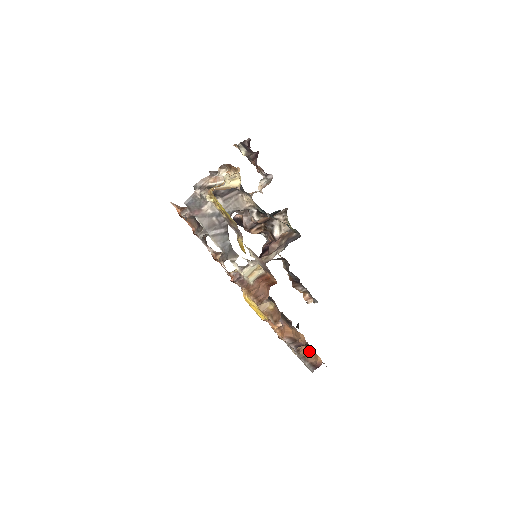
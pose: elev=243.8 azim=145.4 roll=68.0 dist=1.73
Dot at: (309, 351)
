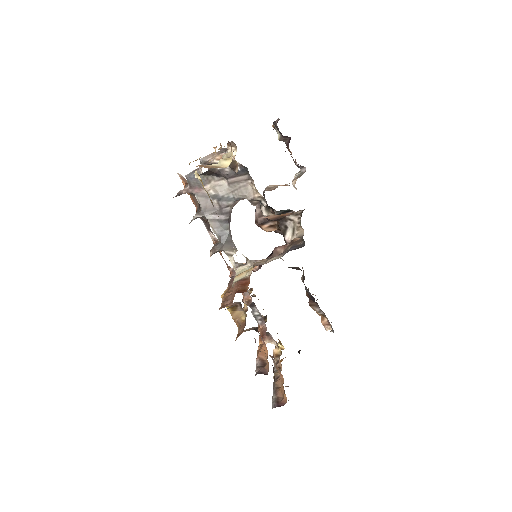
Dot at: occluded
